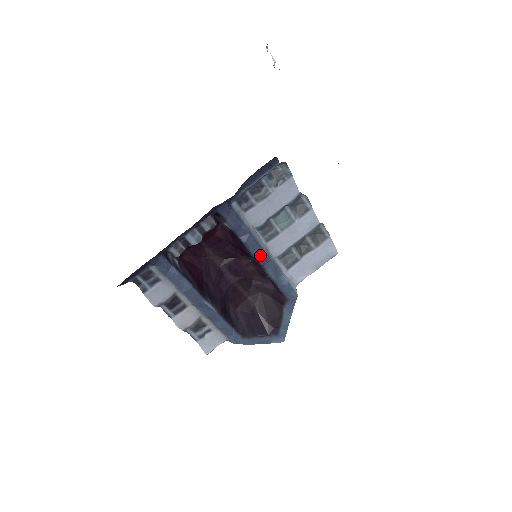
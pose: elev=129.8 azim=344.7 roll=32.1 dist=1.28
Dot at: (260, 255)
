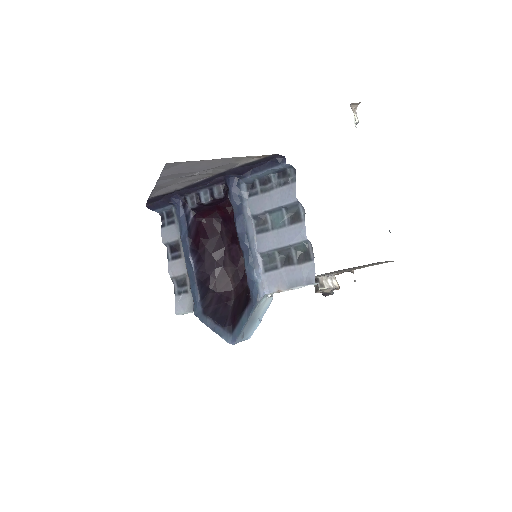
Dot at: (242, 237)
